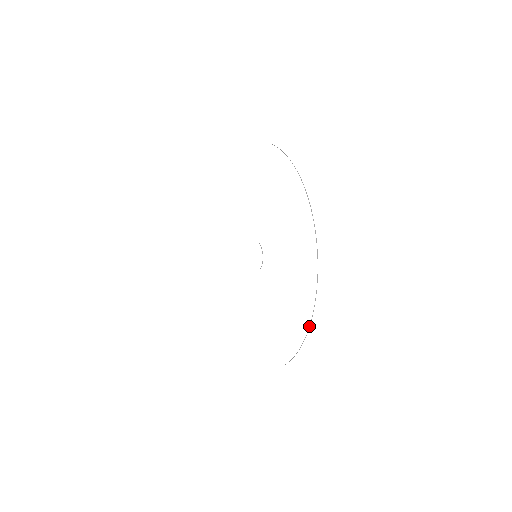
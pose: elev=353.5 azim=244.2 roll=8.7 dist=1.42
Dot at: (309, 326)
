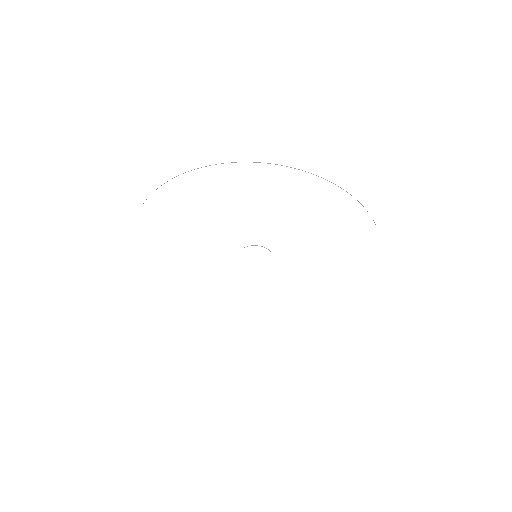
Dot at: occluded
